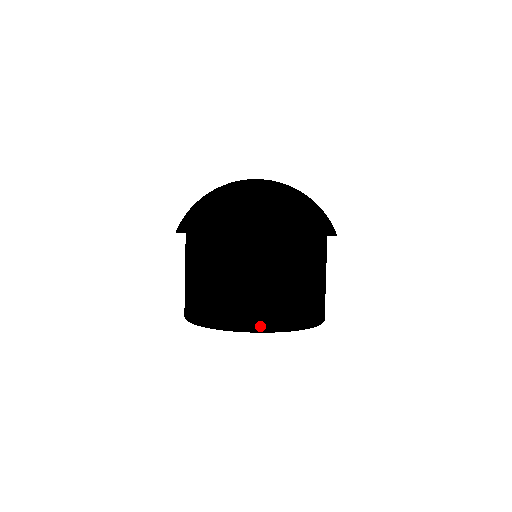
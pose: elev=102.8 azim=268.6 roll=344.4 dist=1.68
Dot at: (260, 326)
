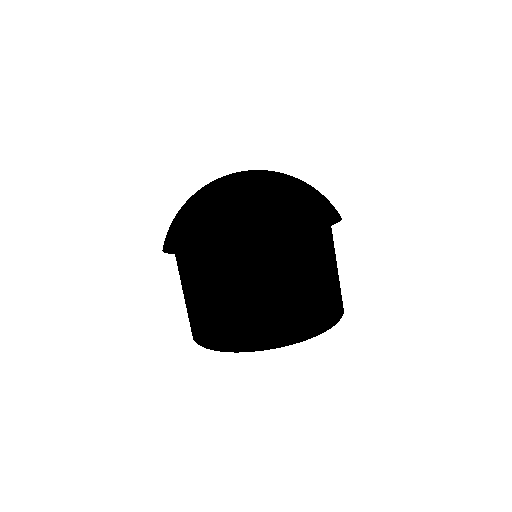
Dot at: (306, 333)
